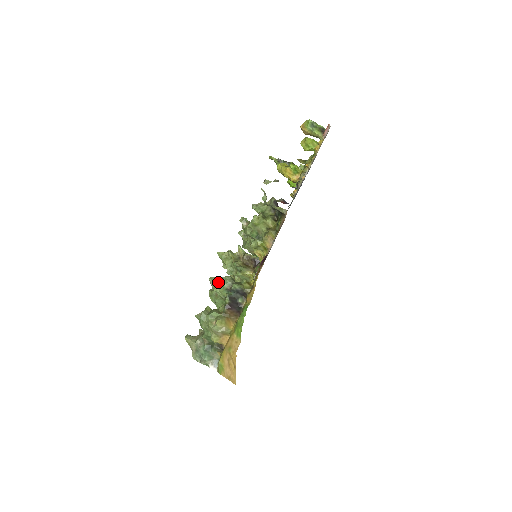
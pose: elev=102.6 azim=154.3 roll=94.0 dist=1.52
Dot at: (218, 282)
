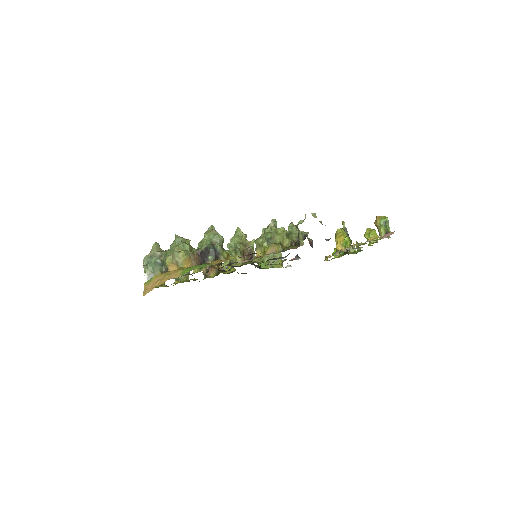
Dot at: (213, 232)
